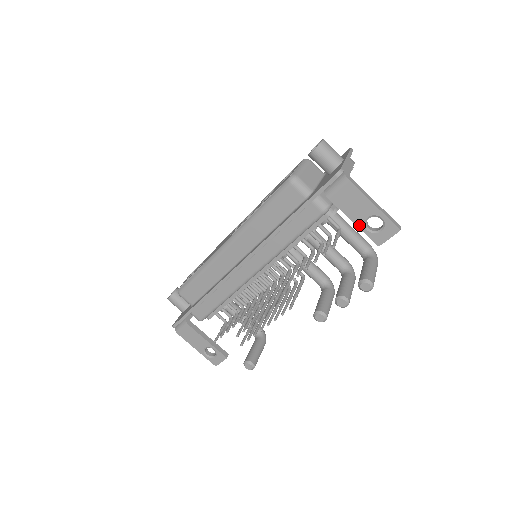
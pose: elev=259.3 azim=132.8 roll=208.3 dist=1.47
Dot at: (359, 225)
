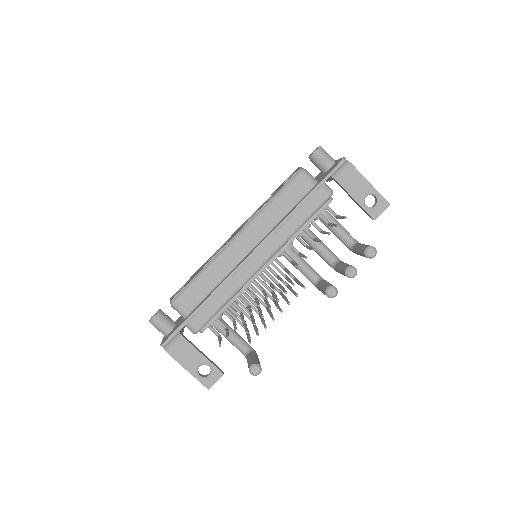
Dot at: (360, 202)
